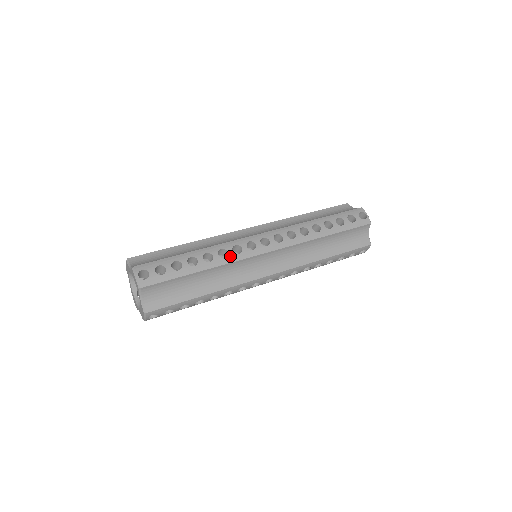
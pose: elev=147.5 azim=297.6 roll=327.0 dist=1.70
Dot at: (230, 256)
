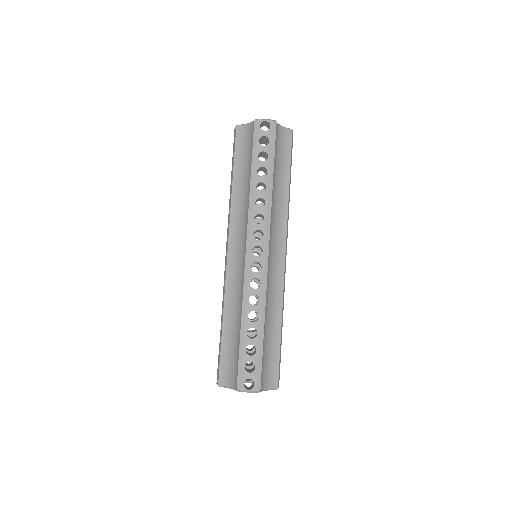
Dot at: occluded
